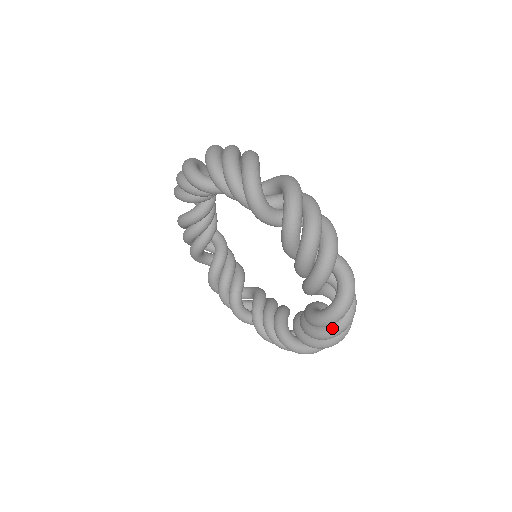
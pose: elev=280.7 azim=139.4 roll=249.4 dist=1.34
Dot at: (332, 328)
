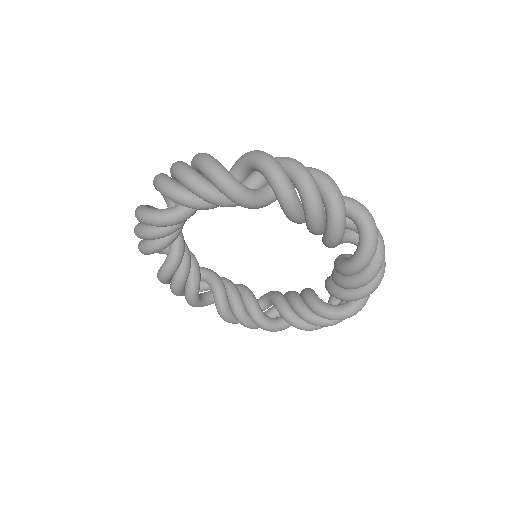
Dot at: (373, 264)
